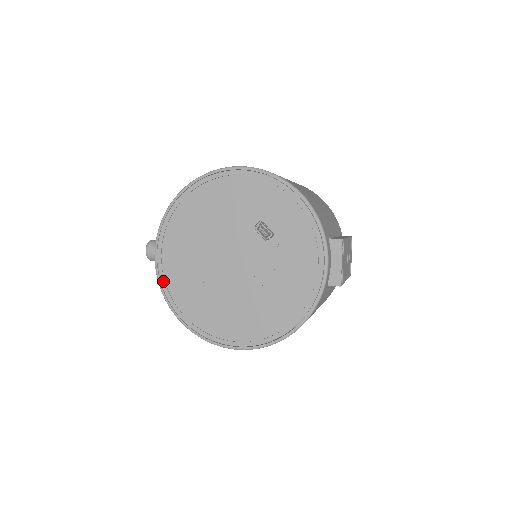
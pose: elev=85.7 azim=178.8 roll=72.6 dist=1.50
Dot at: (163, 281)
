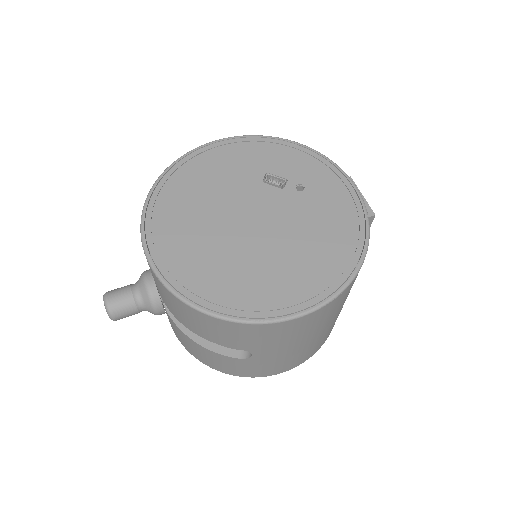
Dot at: (167, 275)
